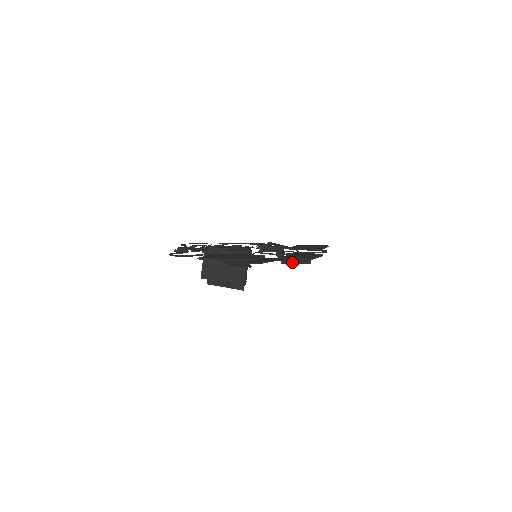
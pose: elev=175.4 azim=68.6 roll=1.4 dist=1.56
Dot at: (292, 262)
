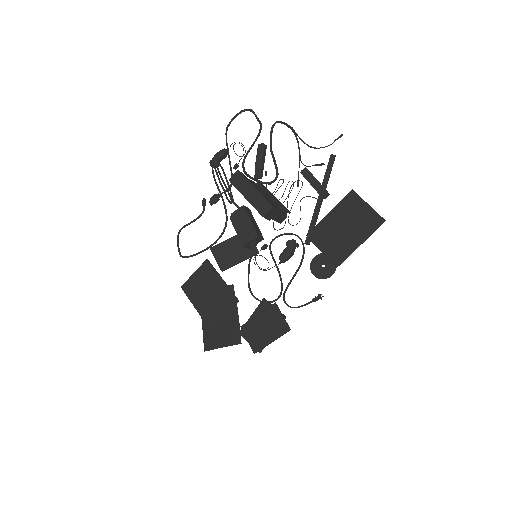
Dot at: (246, 340)
